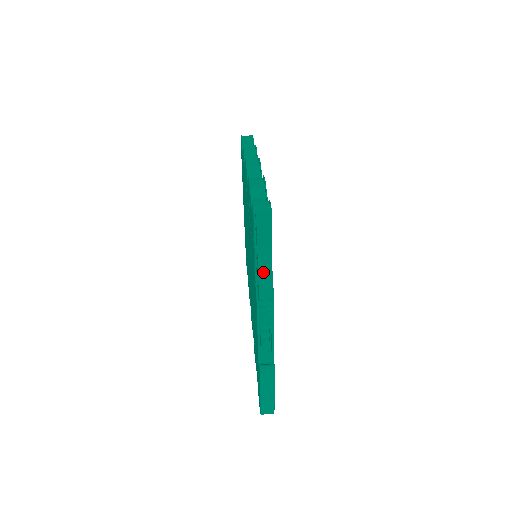
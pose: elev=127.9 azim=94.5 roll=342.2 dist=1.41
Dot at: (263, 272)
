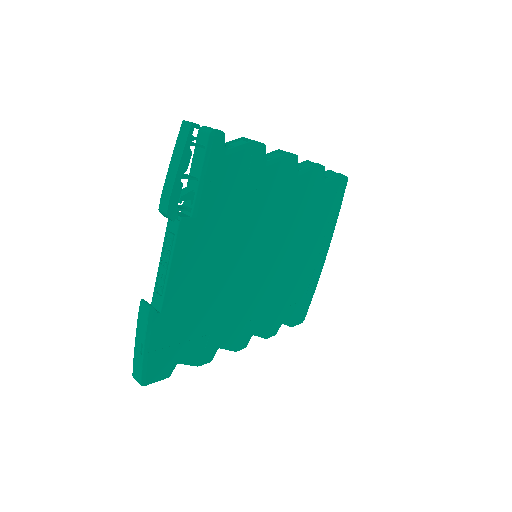
Dot at: (169, 178)
